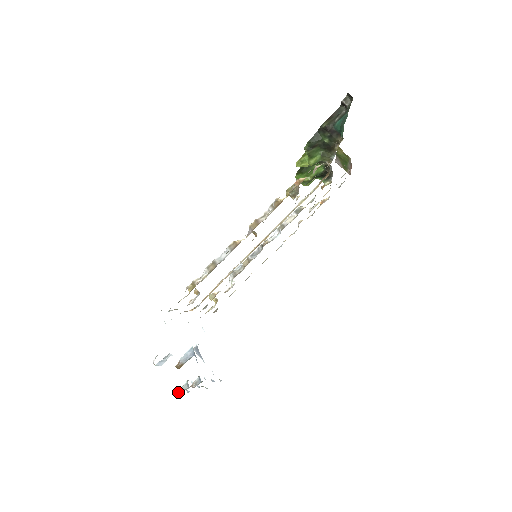
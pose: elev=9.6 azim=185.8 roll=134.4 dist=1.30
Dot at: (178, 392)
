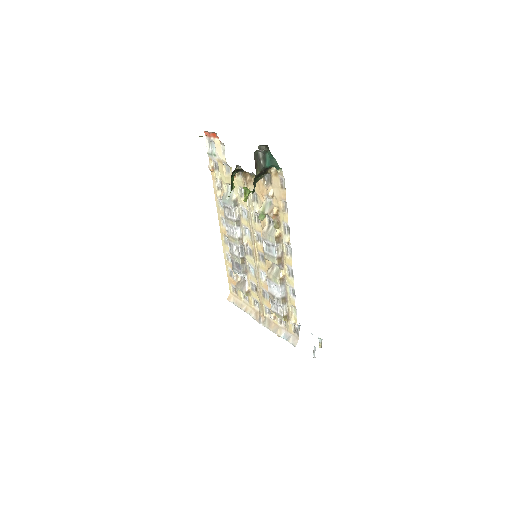
Dot at: (321, 346)
